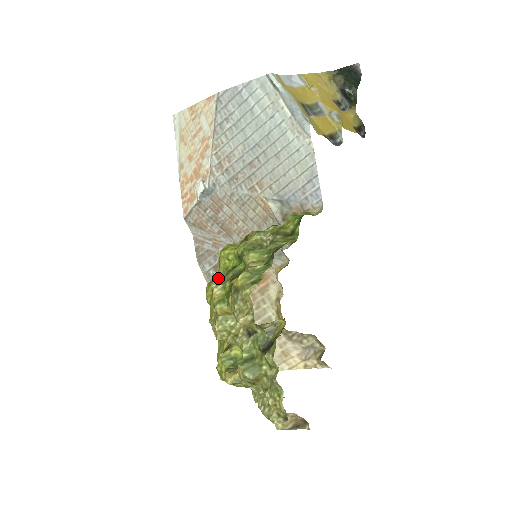
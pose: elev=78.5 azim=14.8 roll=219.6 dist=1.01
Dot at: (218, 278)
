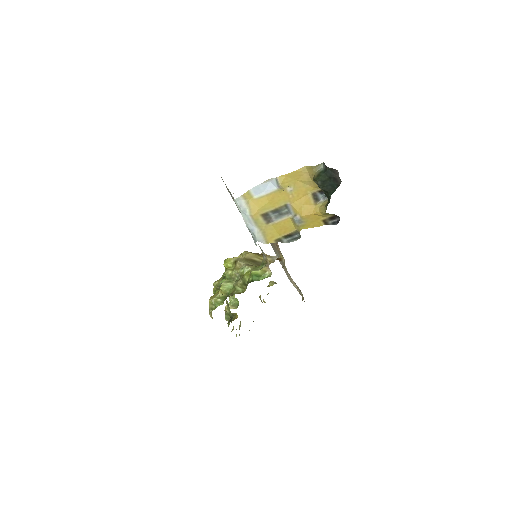
Dot at: occluded
